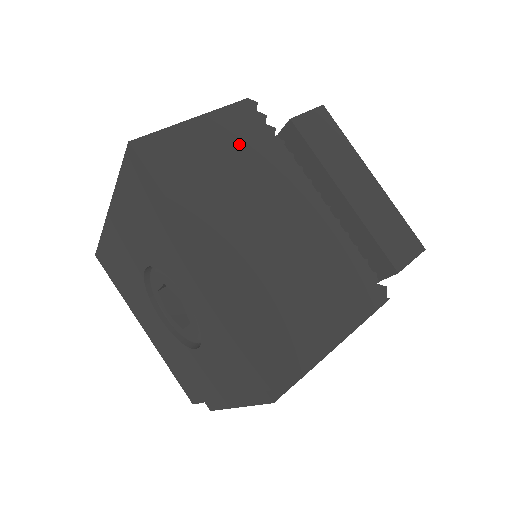
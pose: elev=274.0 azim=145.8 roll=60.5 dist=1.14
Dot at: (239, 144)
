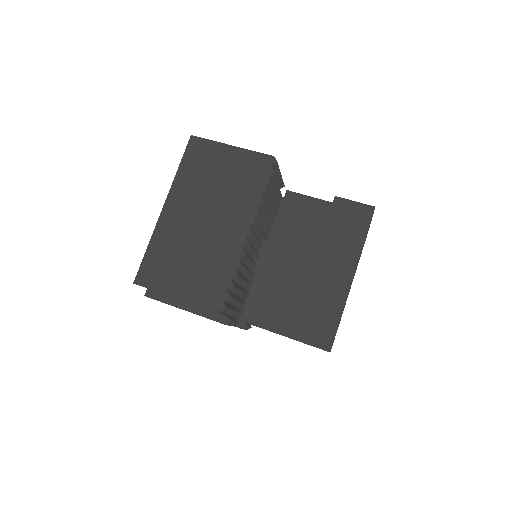
Dot at: (239, 174)
